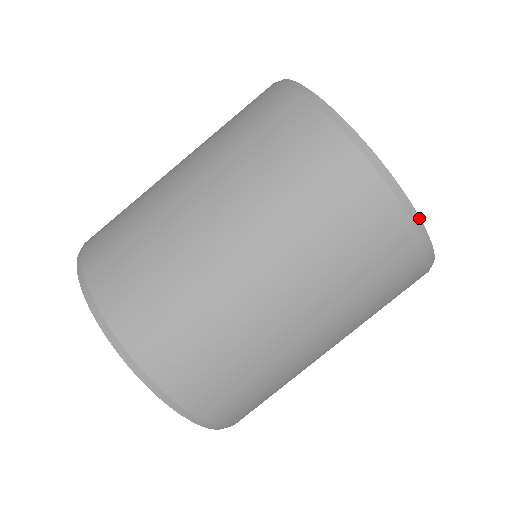
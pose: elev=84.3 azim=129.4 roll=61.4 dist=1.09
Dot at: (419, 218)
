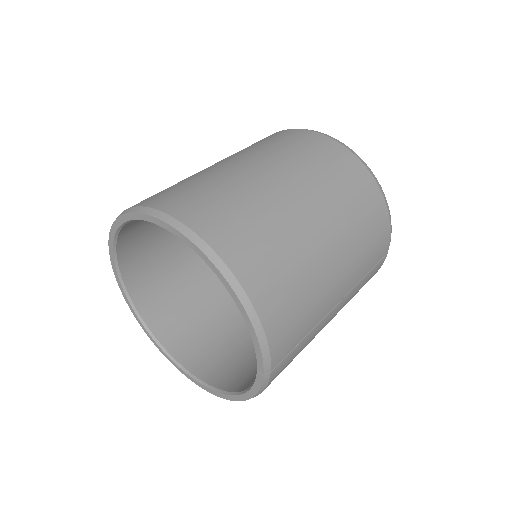
Dot at: occluded
